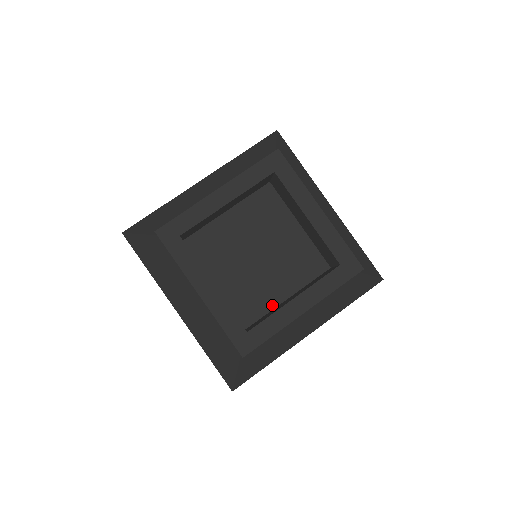
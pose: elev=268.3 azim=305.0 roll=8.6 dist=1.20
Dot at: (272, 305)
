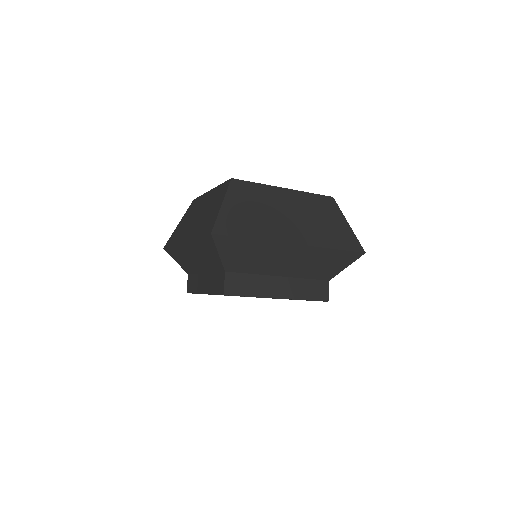
Dot at: occluded
